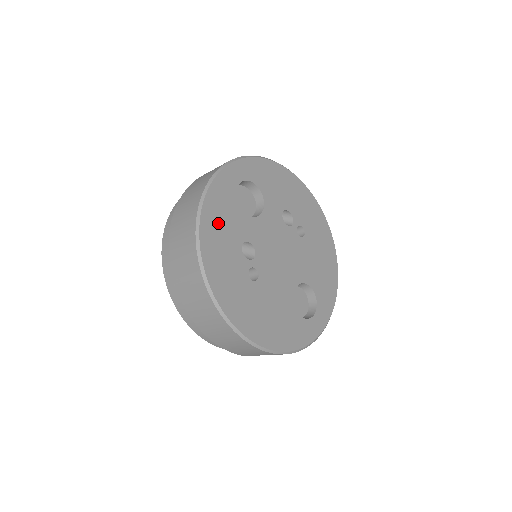
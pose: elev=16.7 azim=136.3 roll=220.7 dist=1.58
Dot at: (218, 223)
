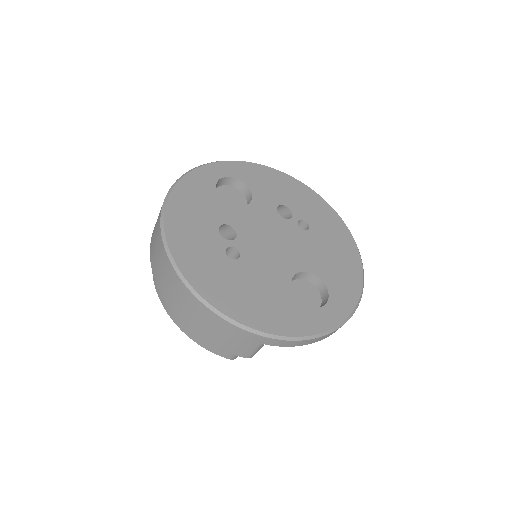
Dot at: (190, 205)
